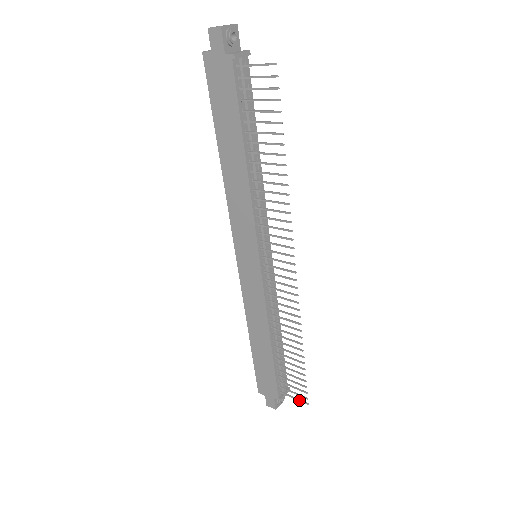
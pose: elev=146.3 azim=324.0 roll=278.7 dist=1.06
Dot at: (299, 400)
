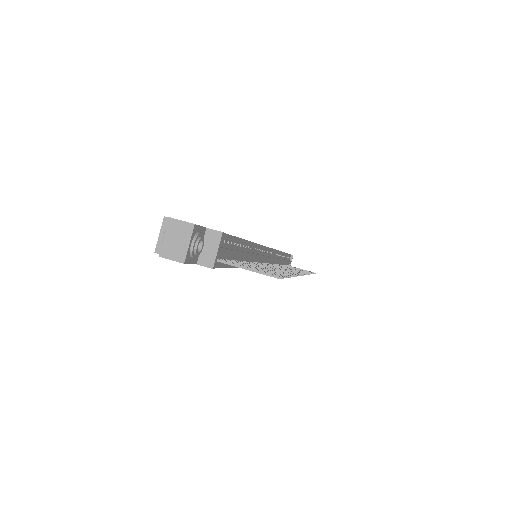
Dot at: occluded
